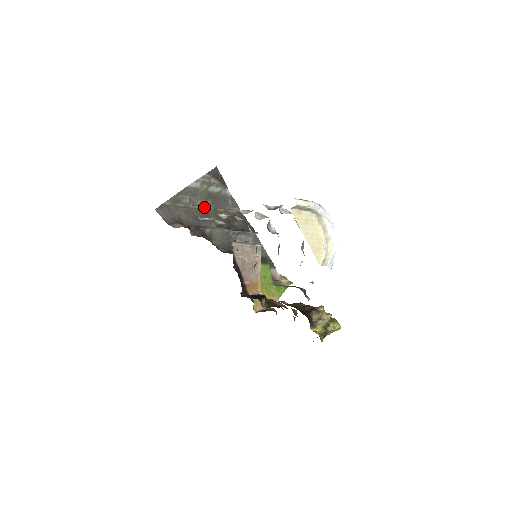
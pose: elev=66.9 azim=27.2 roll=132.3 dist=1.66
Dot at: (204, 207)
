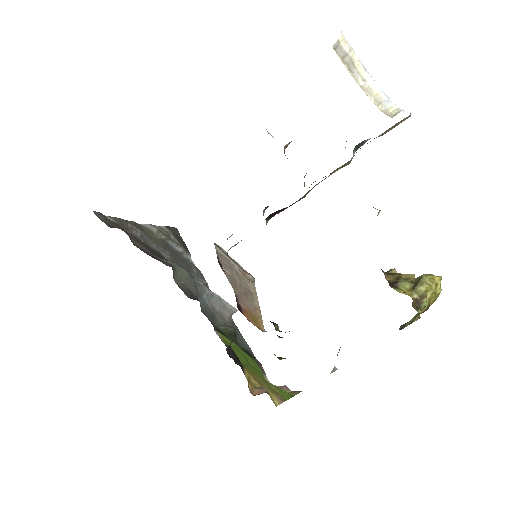
Dot at: (160, 254)
